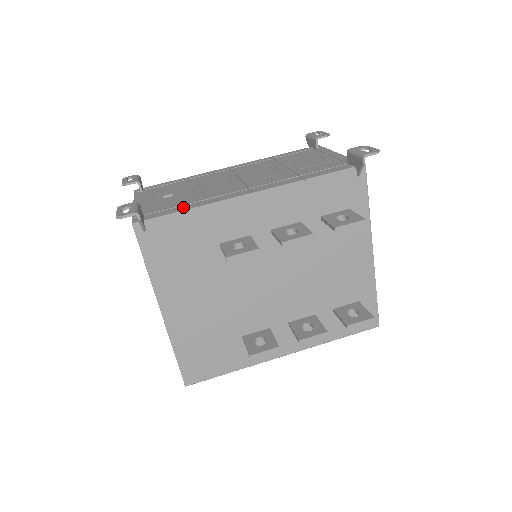
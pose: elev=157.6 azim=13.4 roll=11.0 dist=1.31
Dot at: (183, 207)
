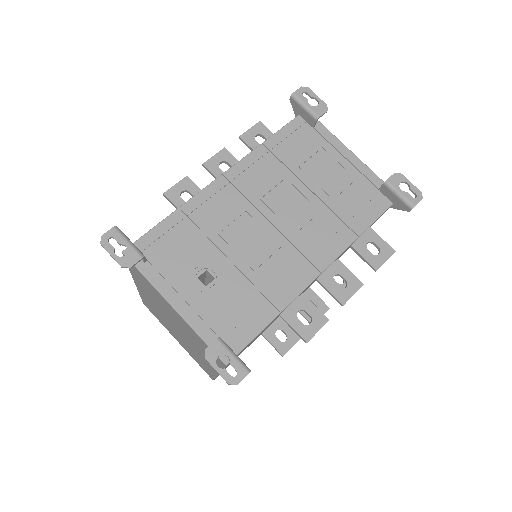
Dot at: (261, 316)
